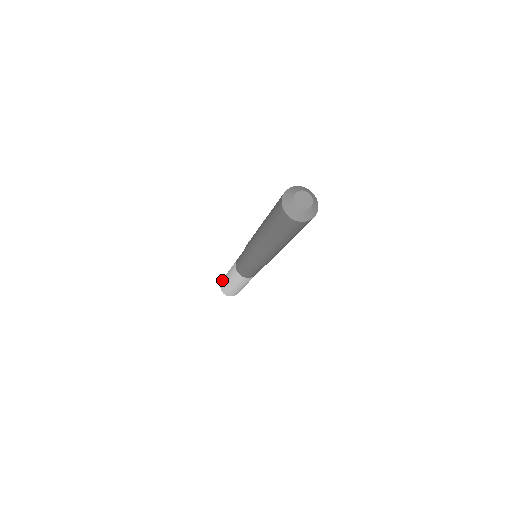
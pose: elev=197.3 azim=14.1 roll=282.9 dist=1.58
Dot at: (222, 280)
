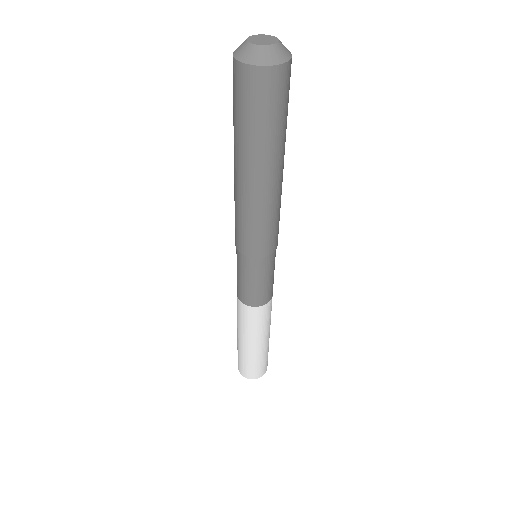
Dot at: occluded
